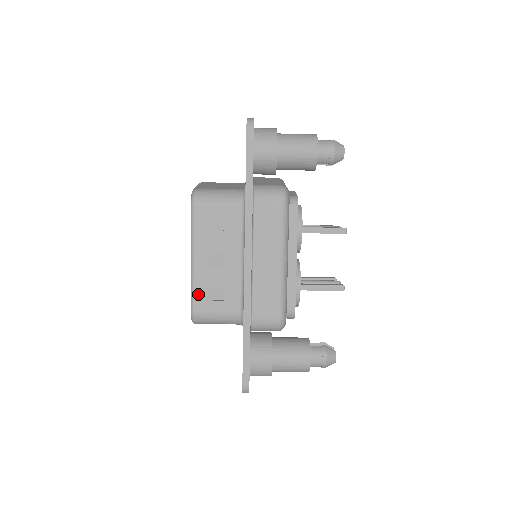
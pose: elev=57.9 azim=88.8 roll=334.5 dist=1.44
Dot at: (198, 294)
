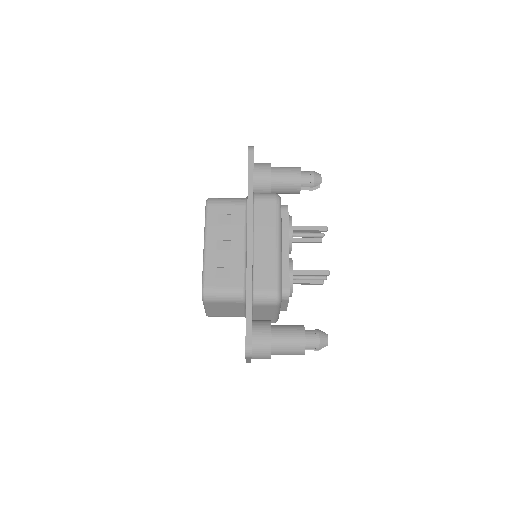
Dot at: (209, 273)
